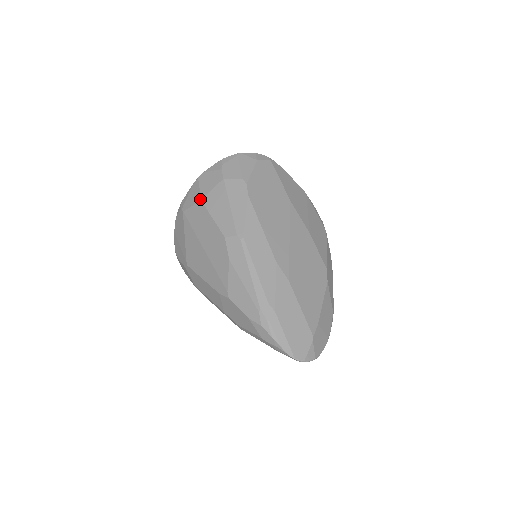
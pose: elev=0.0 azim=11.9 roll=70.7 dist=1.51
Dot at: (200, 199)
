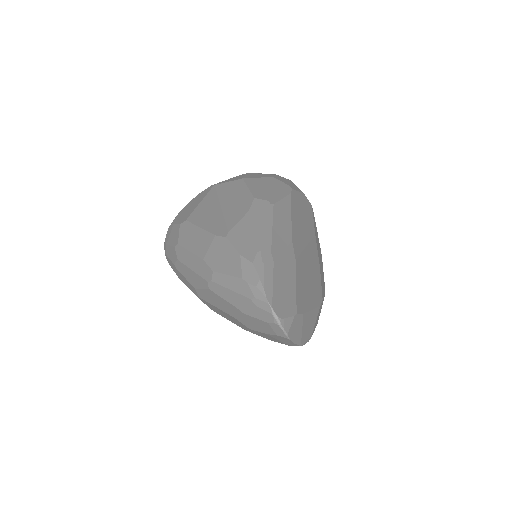
Dot at: (242, 178)
